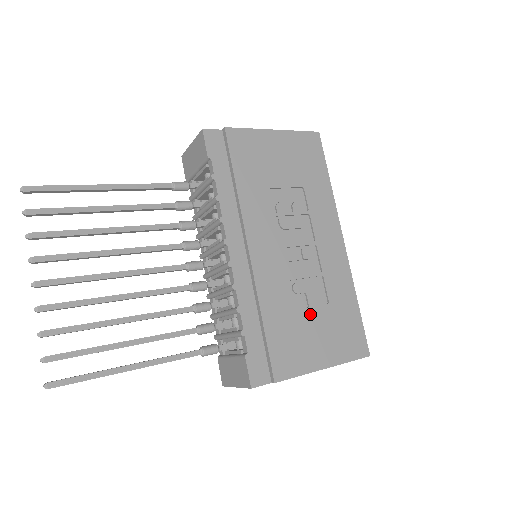
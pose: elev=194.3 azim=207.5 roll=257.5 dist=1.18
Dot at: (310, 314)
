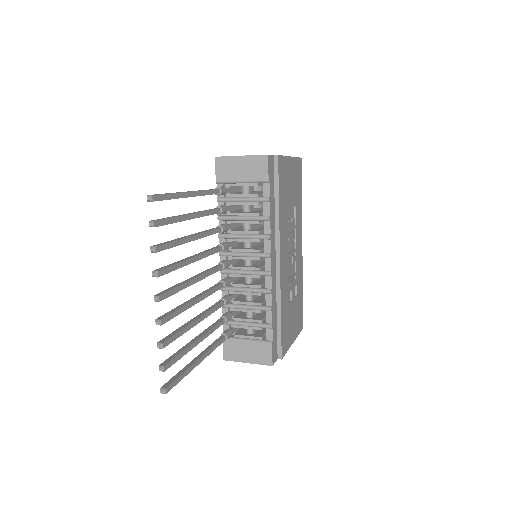
Dot at: (292, 305)
